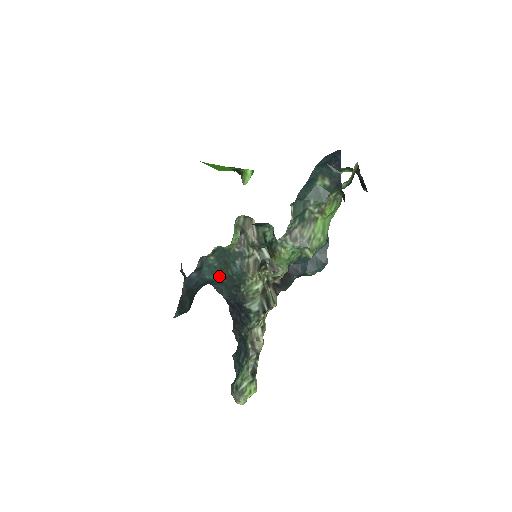
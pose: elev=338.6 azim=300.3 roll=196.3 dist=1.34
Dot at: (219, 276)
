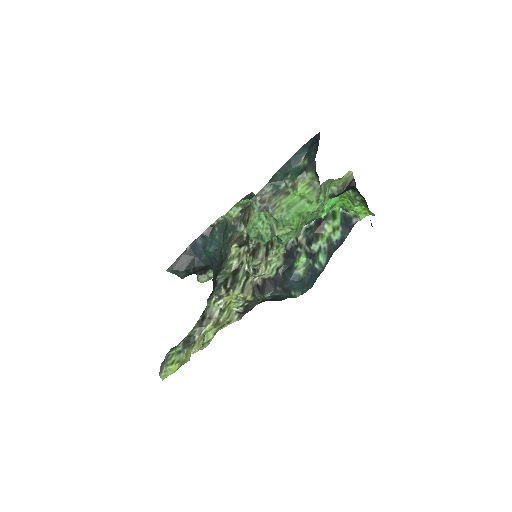
Dot at: (216, 251)
